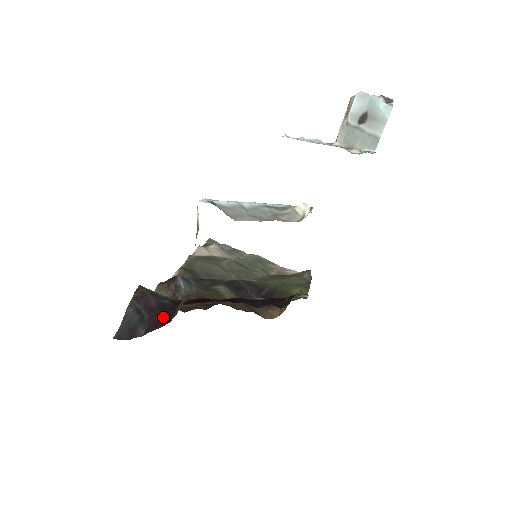
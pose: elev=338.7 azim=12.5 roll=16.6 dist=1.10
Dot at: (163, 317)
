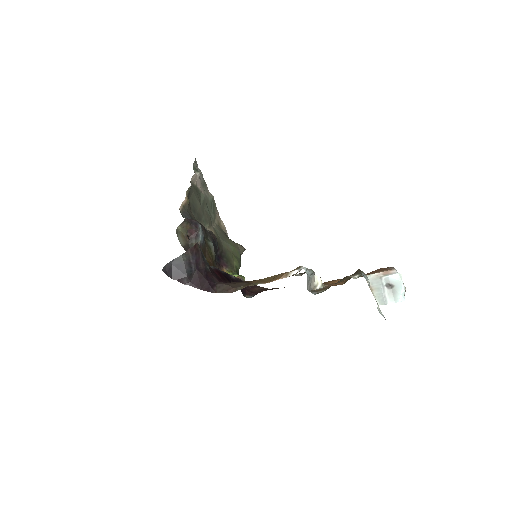
Dot at: (206, 283)
